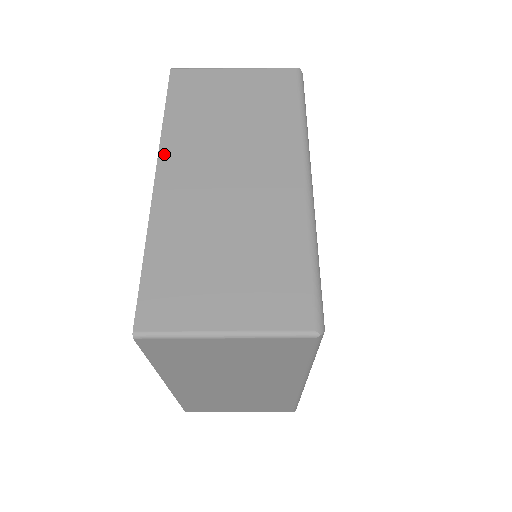
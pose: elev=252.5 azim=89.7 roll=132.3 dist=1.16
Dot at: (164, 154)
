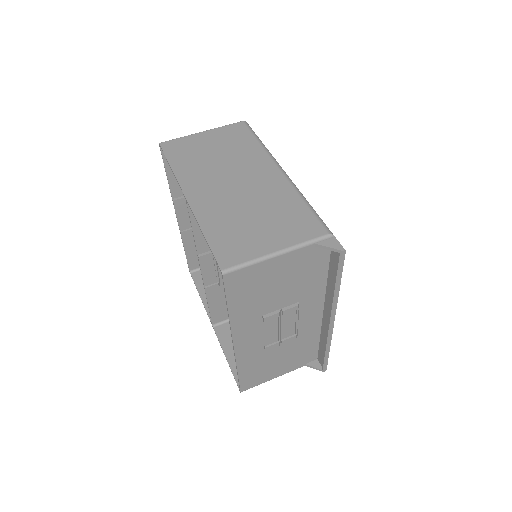
Dot at: (182, 226)
